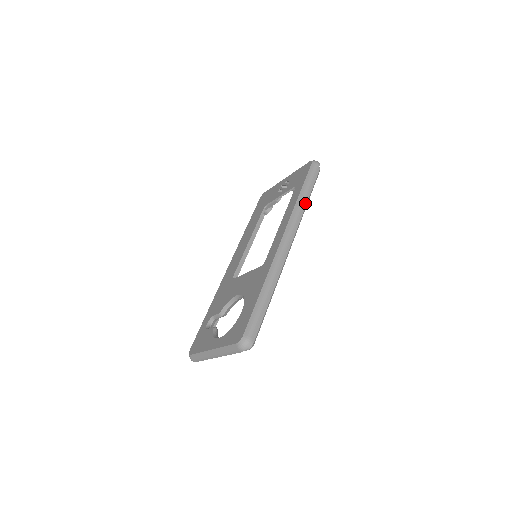
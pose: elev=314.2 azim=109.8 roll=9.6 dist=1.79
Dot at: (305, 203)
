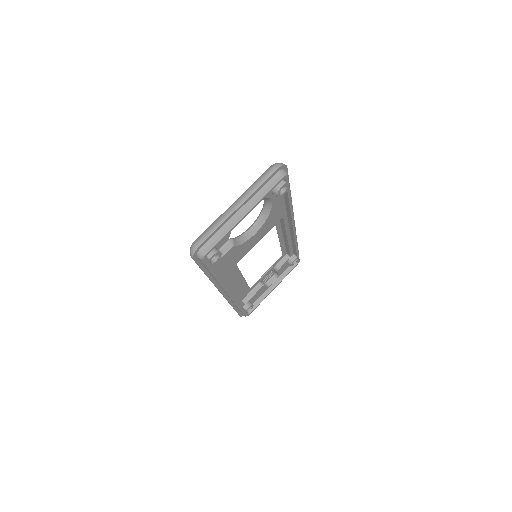
Dot at: occluded
